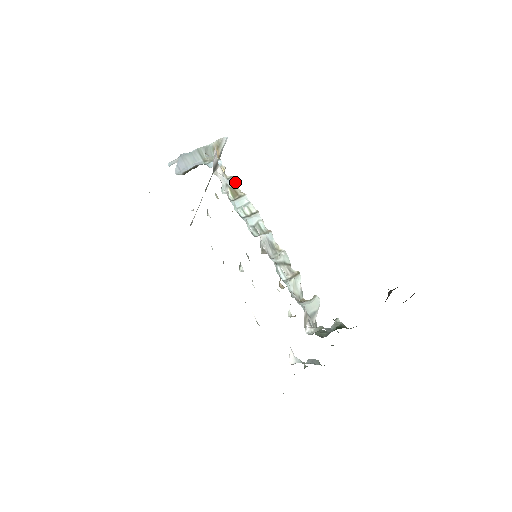
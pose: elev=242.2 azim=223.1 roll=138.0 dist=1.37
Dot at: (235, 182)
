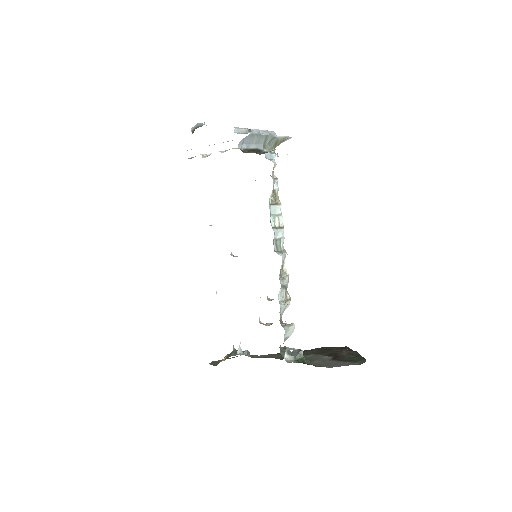
Dot at: occluded
